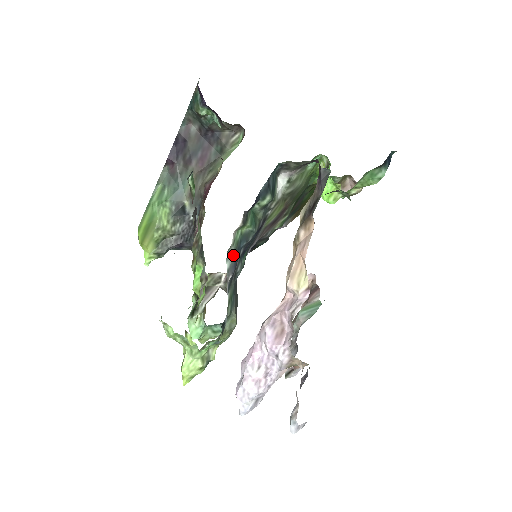
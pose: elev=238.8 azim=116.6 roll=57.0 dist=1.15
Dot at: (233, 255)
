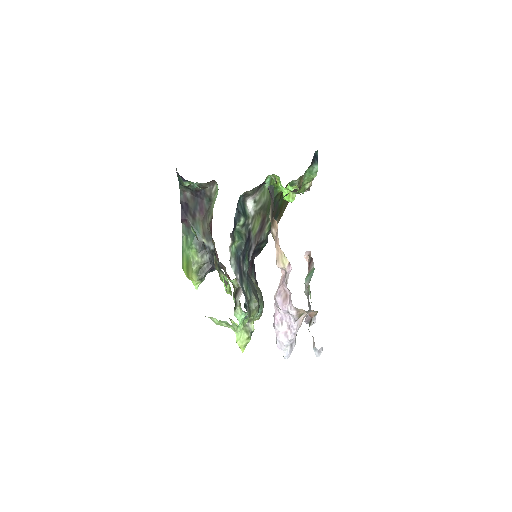
Dot at: (235, 262)
